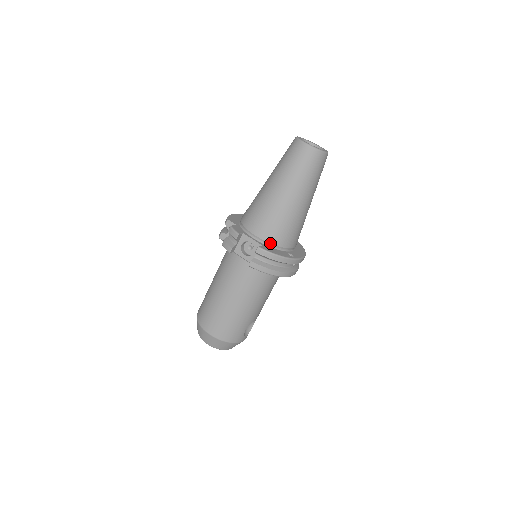
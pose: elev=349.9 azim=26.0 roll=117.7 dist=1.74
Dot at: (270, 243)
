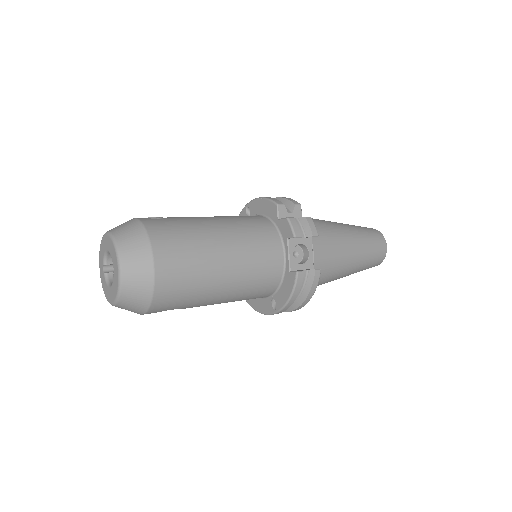
Dot at: occluded
